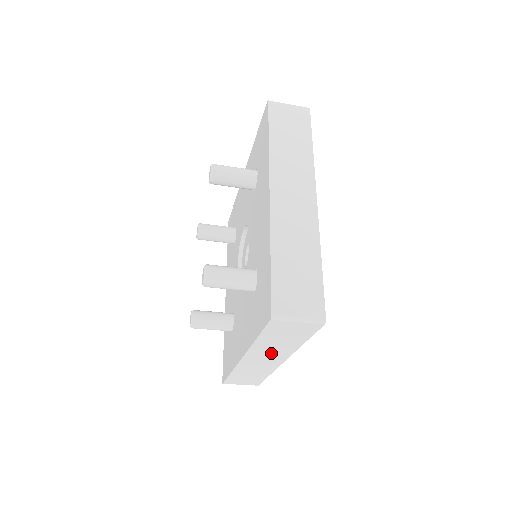
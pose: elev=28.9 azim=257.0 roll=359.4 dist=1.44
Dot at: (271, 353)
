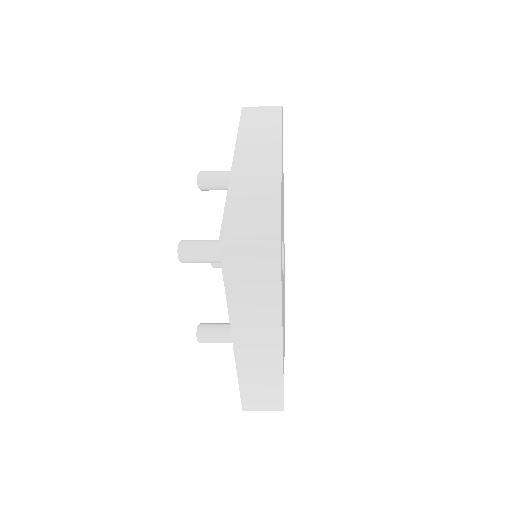
Dot at: (258, 326)
